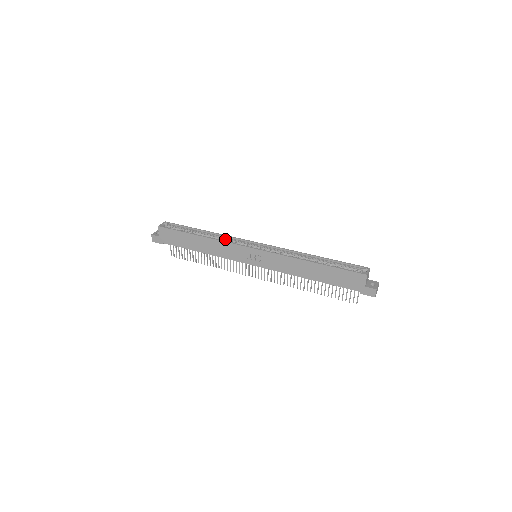
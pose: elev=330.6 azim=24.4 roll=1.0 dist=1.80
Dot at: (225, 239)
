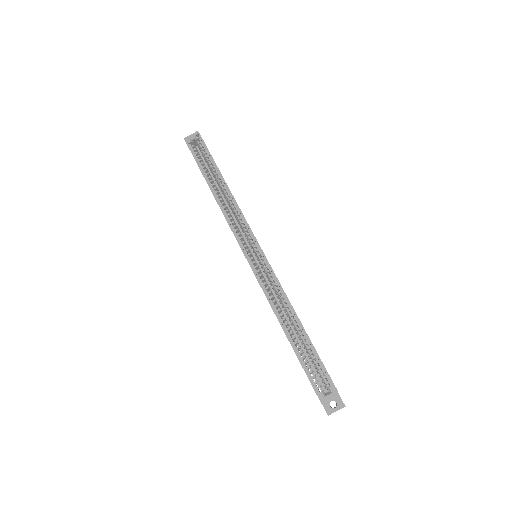
Dot at: (234, 212)
